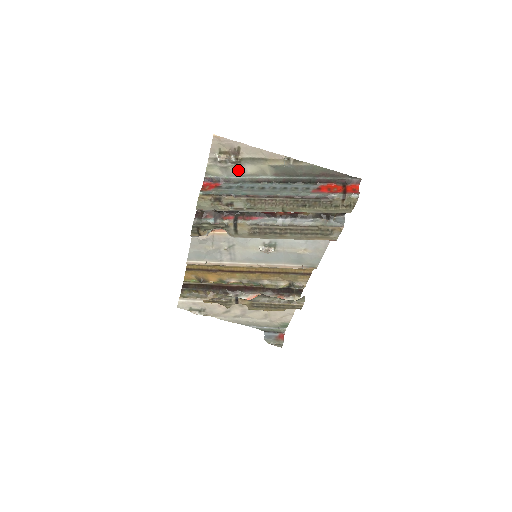
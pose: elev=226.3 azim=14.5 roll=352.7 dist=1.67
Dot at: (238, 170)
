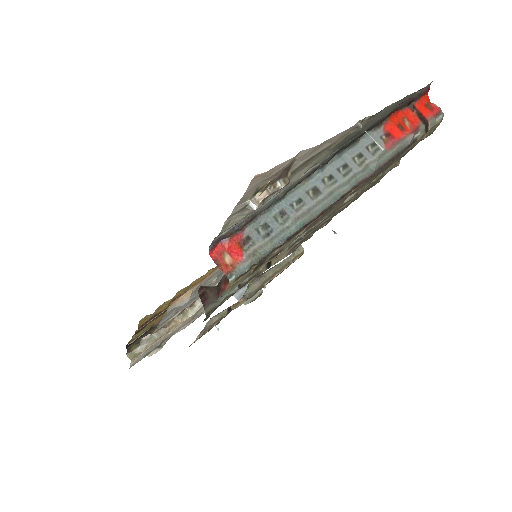
Dot at: (276, 193)
